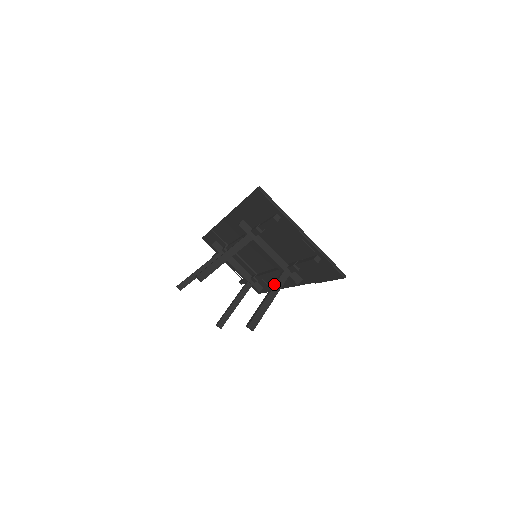
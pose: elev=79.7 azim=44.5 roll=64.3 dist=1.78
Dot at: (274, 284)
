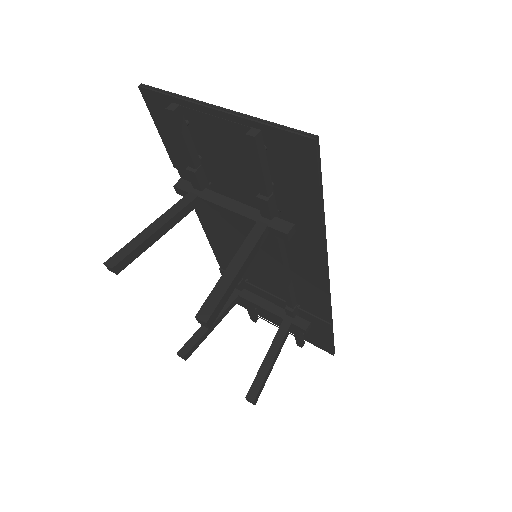
Dot at: (242, 245)
